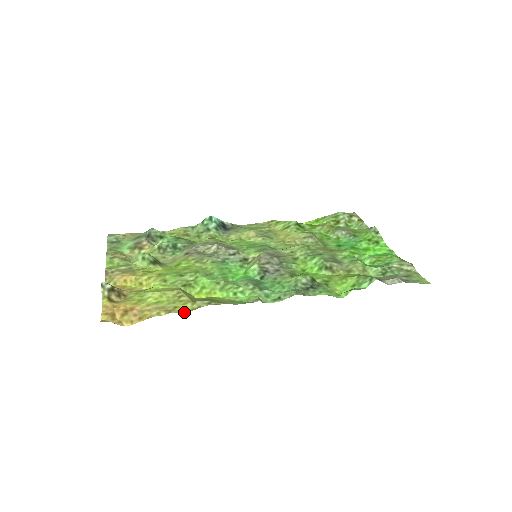
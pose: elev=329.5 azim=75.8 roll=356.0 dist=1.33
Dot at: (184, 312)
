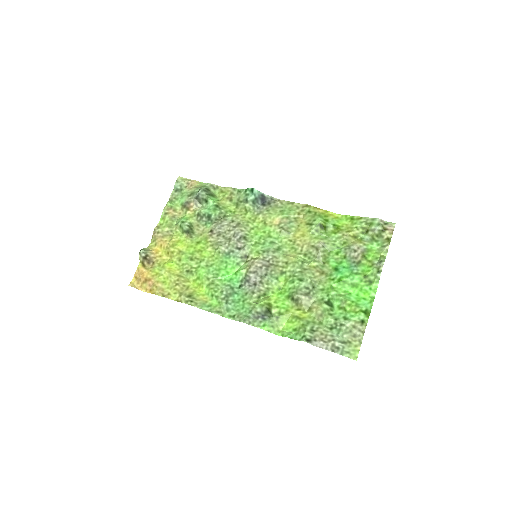
Dot at: occluded
